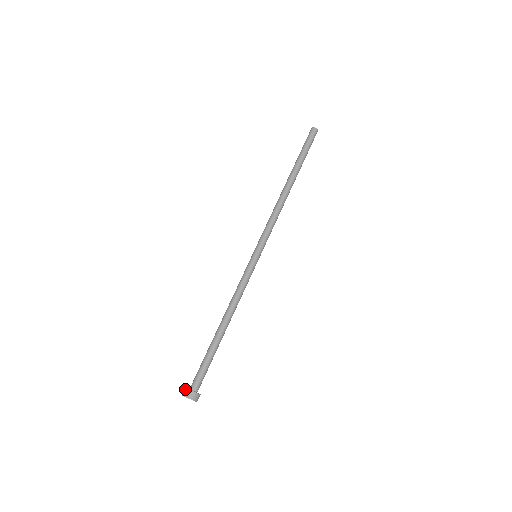
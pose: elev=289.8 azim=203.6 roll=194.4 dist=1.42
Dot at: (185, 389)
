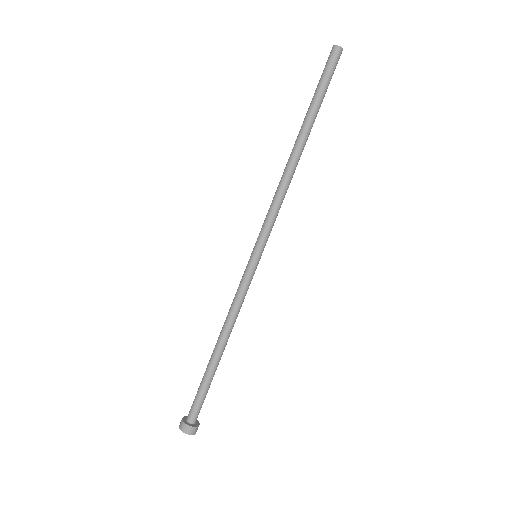
Dot at: (183, 424)
